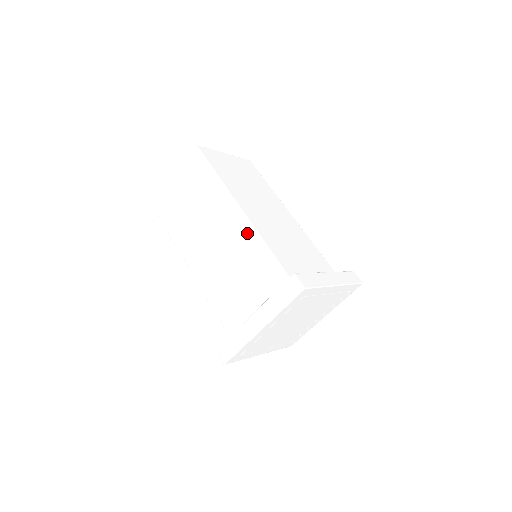
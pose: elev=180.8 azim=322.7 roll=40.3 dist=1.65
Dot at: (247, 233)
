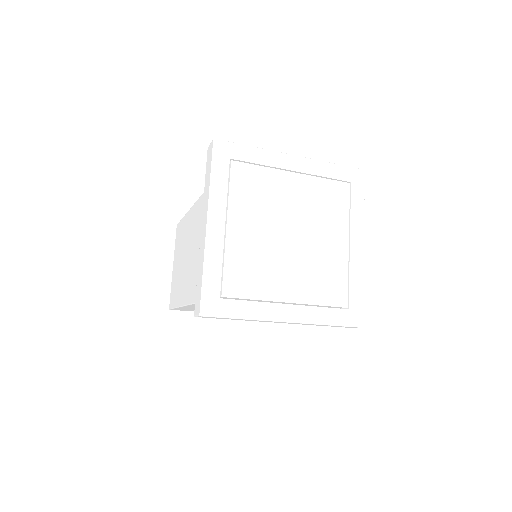
Dot at: (200, 206)
